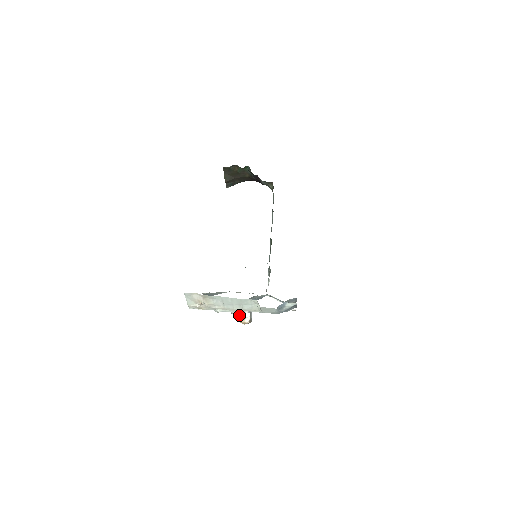
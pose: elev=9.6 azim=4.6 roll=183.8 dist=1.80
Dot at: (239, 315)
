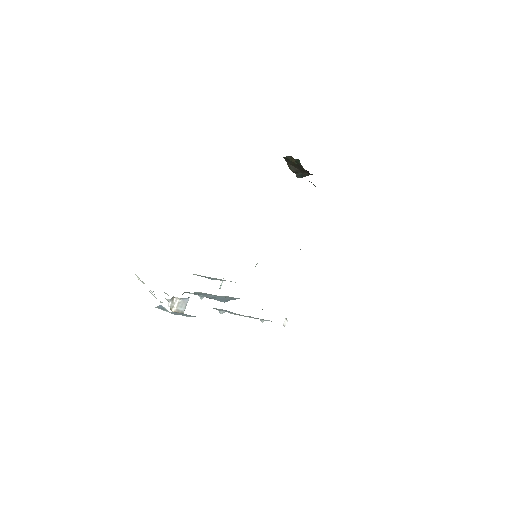
Dot at: (168, 302)
